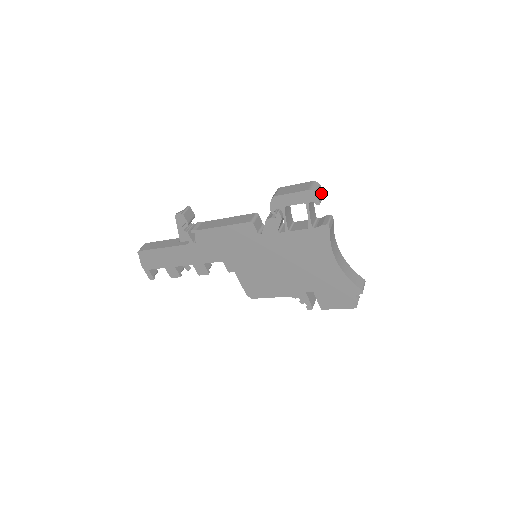
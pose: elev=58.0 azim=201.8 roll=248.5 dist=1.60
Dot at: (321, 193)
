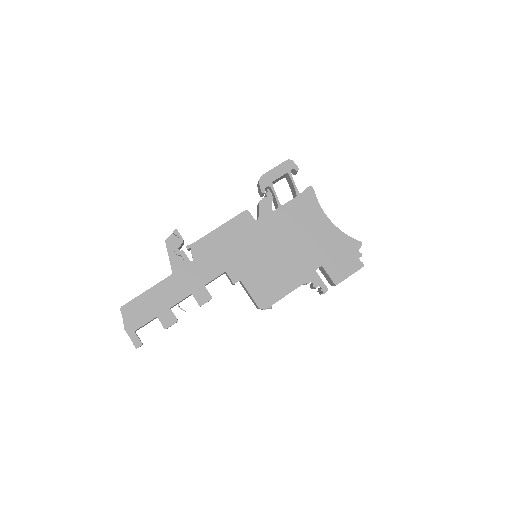
Dot at: occluded
